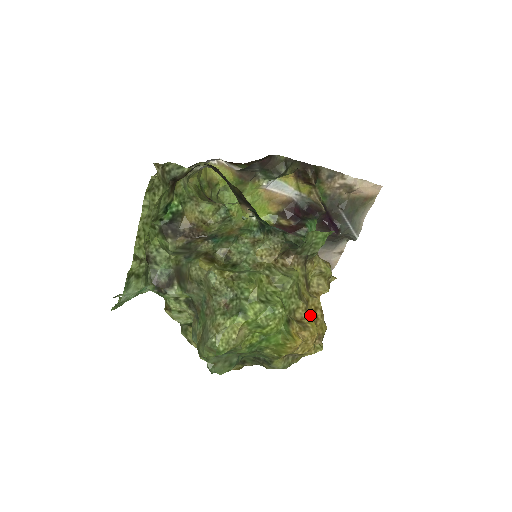
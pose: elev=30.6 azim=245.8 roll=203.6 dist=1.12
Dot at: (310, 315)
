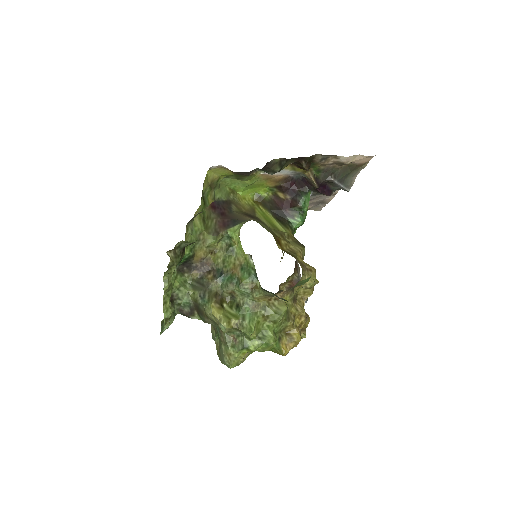
Dot at: (296, 326)
